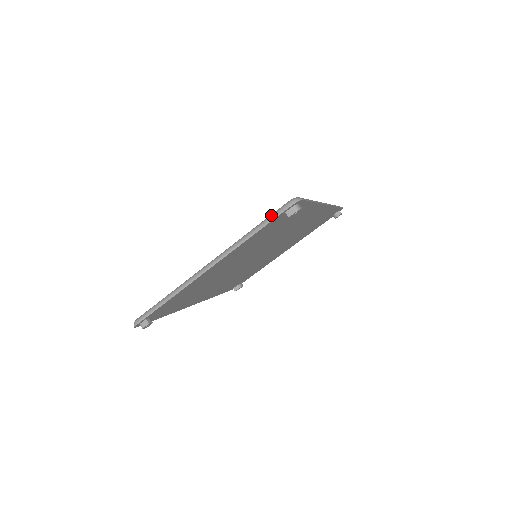
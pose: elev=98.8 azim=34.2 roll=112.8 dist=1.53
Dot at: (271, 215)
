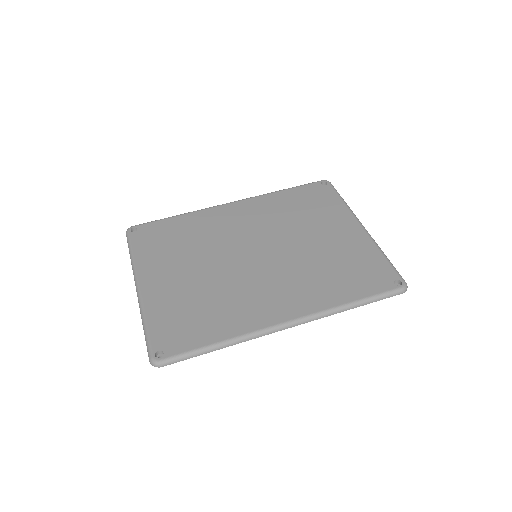
Dot at: (147, 343)
